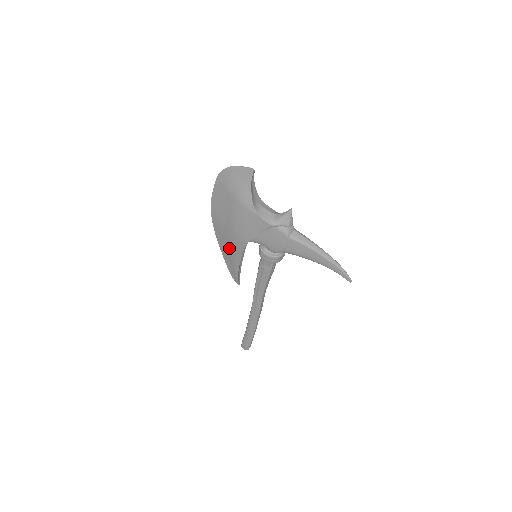
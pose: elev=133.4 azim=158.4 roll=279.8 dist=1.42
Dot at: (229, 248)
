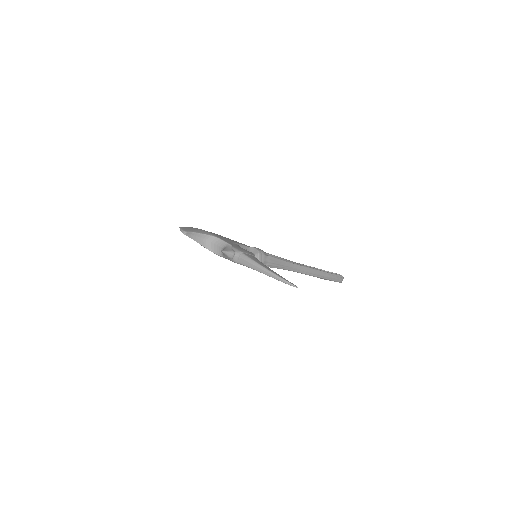
Dot at: occluded
